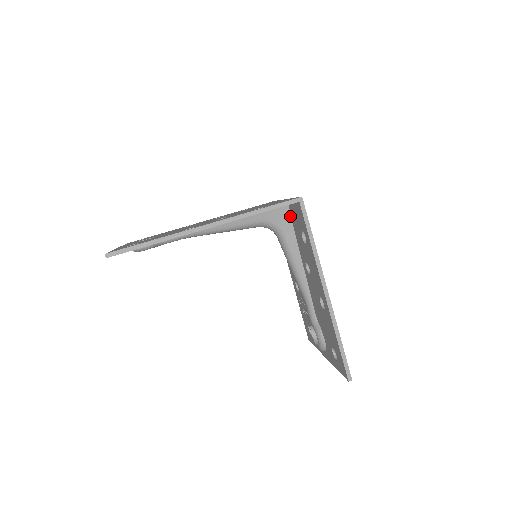
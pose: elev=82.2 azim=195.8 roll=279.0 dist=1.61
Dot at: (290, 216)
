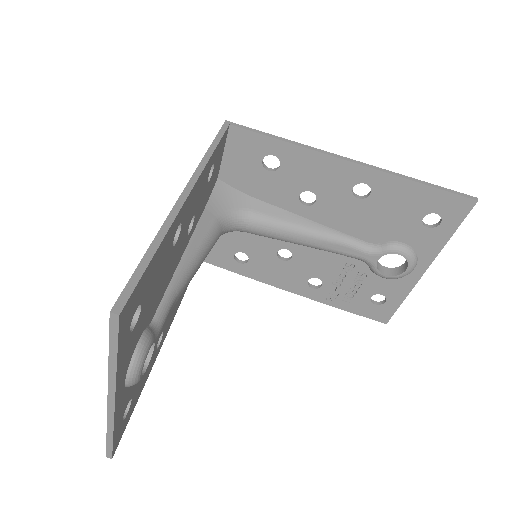
Dot at: (233, 189)
